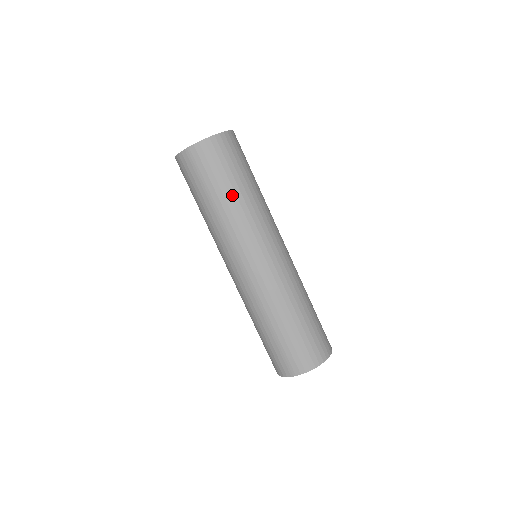
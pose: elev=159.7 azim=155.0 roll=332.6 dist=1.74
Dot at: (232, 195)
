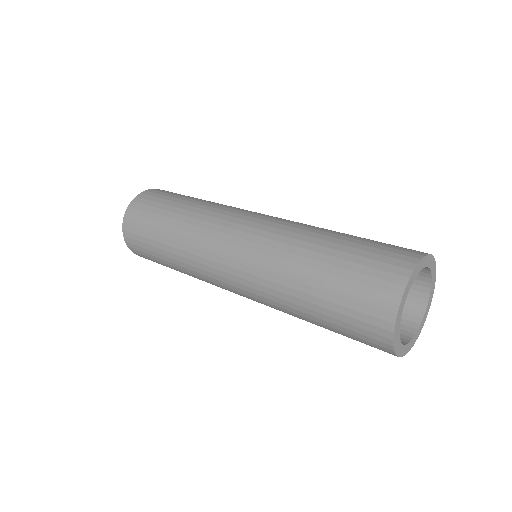
Dot at: (178, 211)
